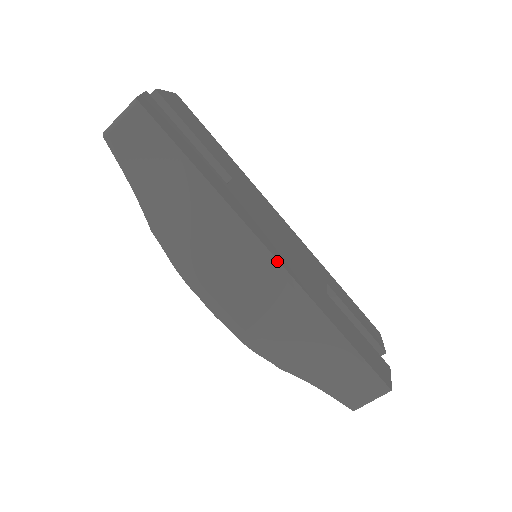
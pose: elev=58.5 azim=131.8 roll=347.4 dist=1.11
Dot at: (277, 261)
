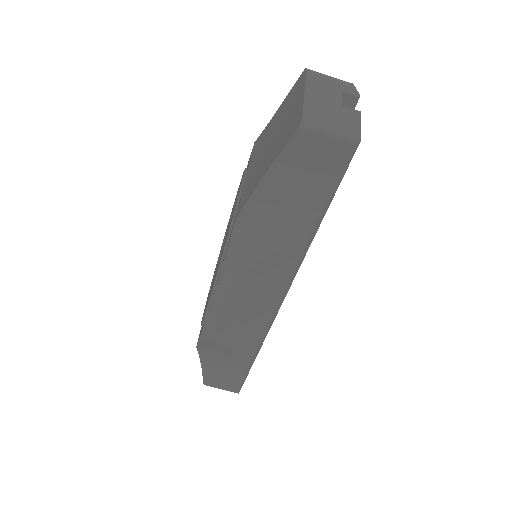
Dot at: occluded
